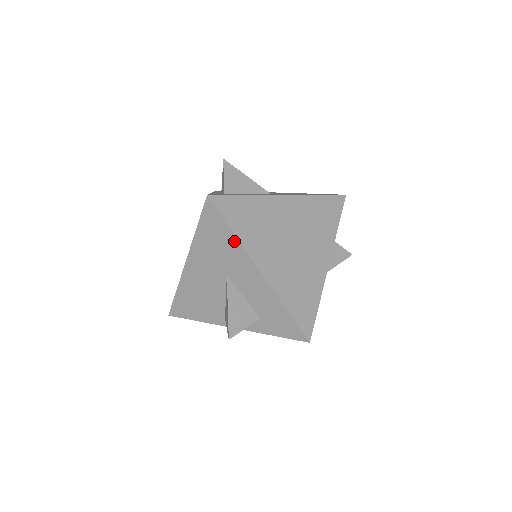
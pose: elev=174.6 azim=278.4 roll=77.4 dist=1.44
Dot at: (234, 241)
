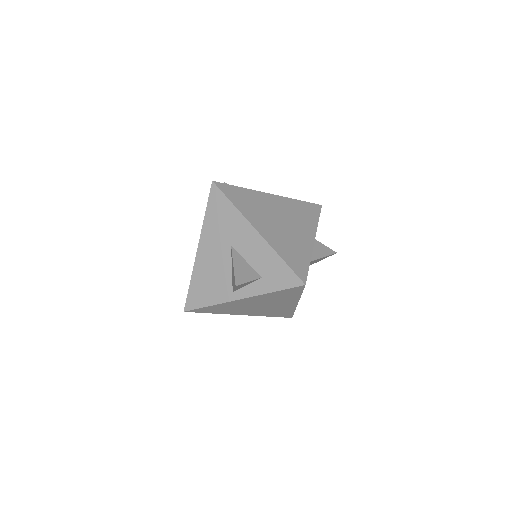
Dot at: (234, 211)
